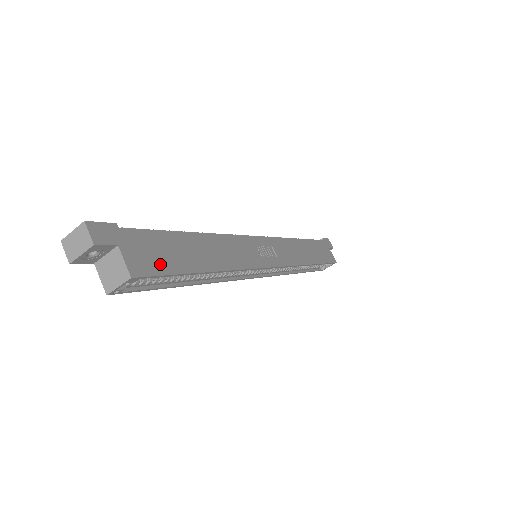
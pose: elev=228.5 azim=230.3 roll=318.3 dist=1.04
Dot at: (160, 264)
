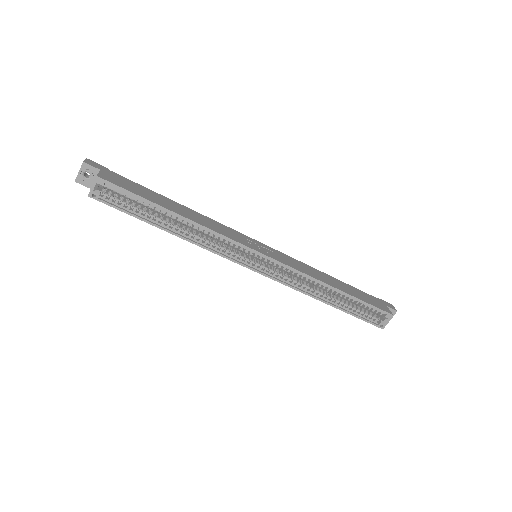
Dot at: (127, 187)
